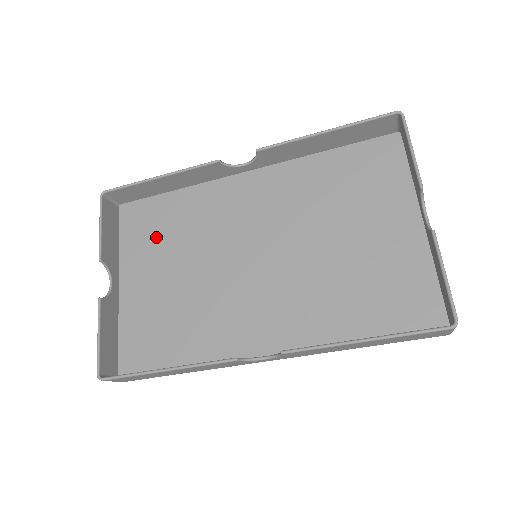
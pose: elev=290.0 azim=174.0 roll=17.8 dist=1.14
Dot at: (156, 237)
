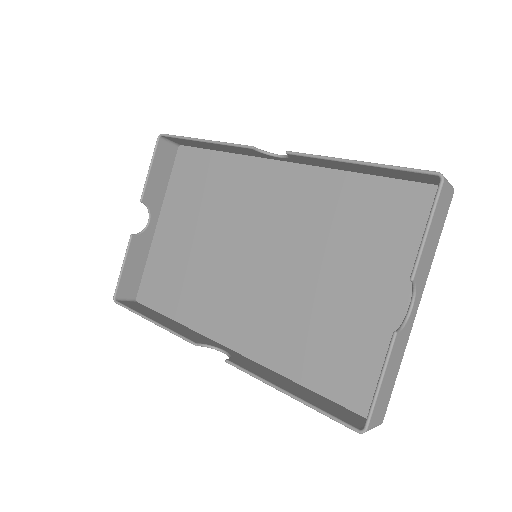
Dot at: (194, 192)
